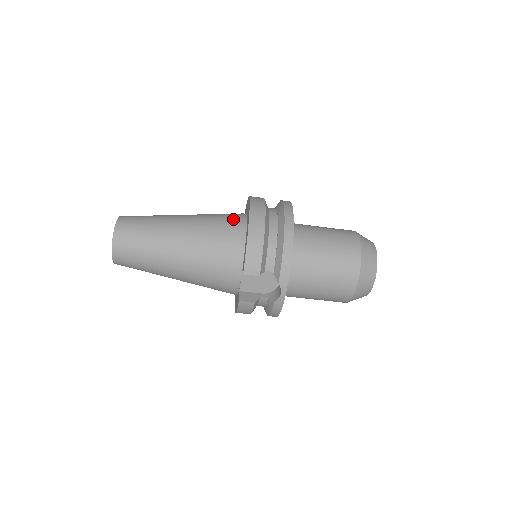
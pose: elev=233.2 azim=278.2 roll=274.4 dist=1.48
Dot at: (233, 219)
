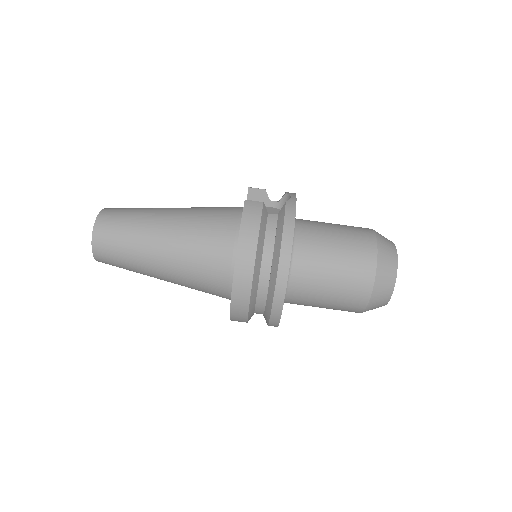
Dot at: occluded
